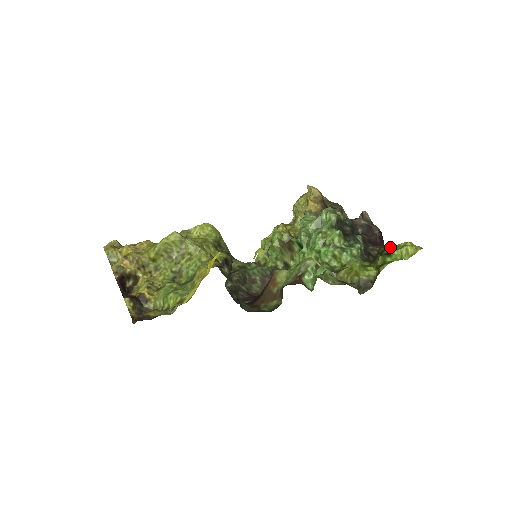
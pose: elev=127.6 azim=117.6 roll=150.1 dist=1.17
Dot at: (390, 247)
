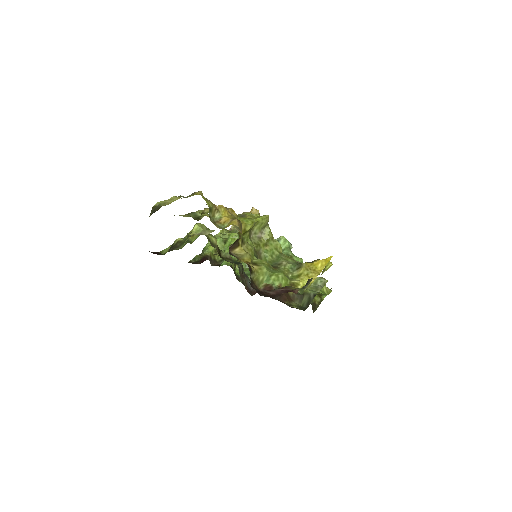
Dot at: occluded
